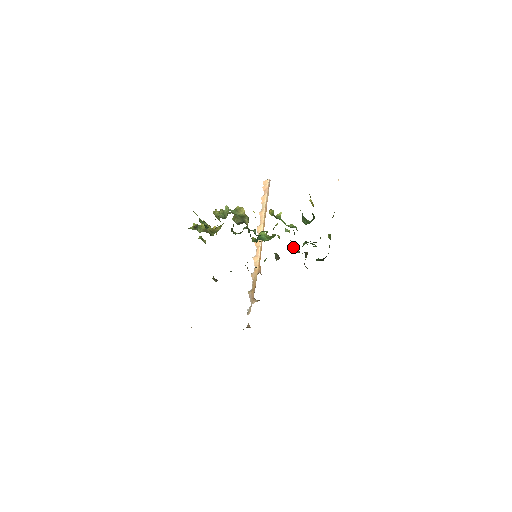
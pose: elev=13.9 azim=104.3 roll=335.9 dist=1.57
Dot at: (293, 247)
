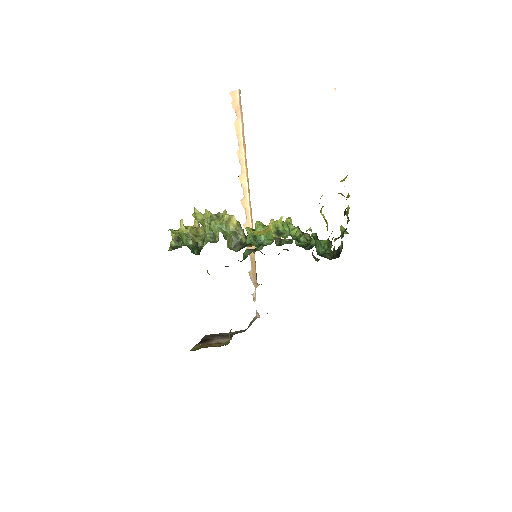
Dot at: occluded
